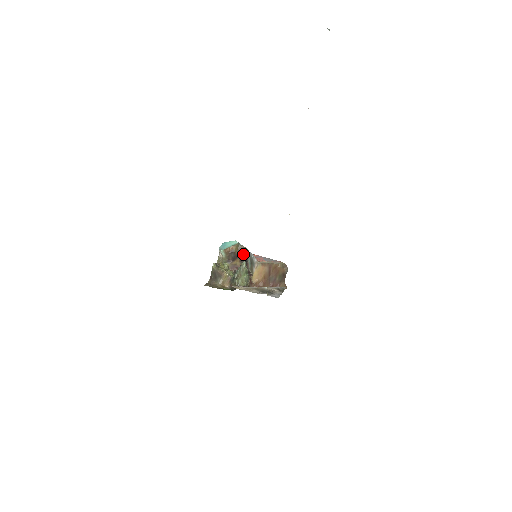
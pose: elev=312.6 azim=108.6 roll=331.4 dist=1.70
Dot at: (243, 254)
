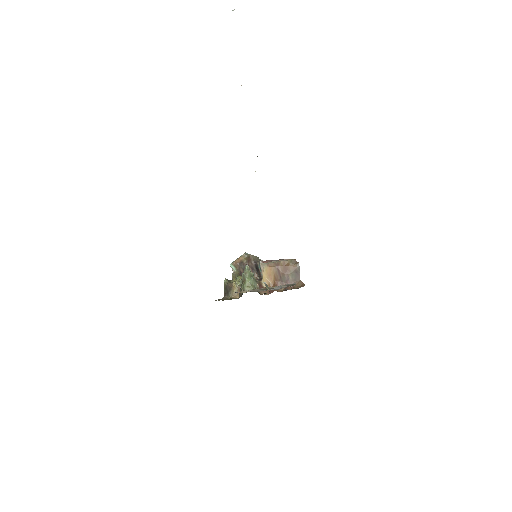
Dot at: (252, 262)
